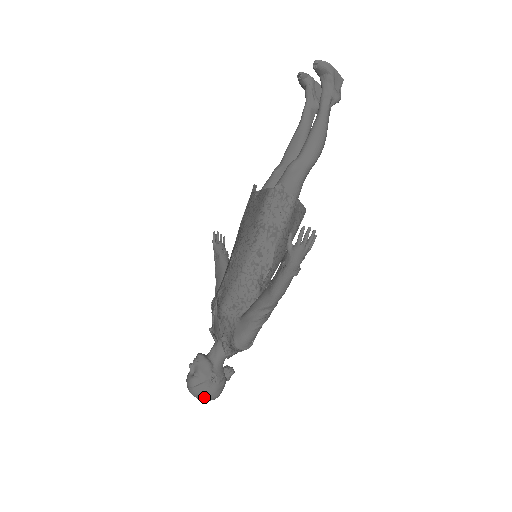
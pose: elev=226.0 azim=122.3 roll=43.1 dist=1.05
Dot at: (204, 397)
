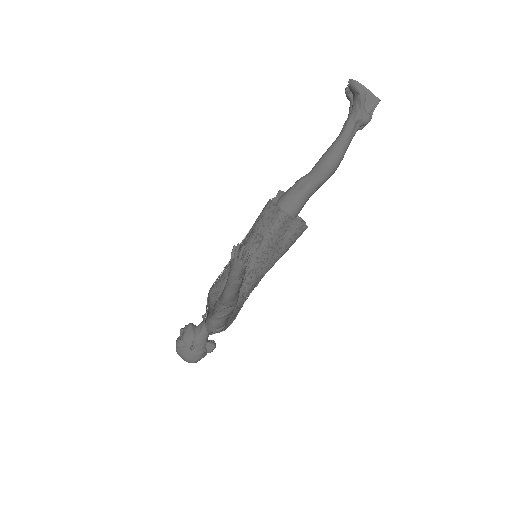
Dot at: (183, 358)
